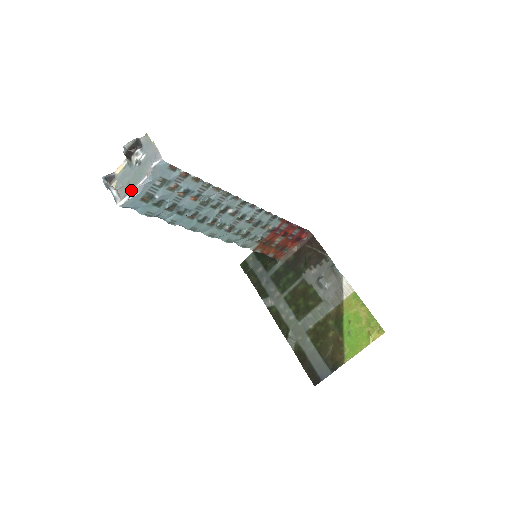
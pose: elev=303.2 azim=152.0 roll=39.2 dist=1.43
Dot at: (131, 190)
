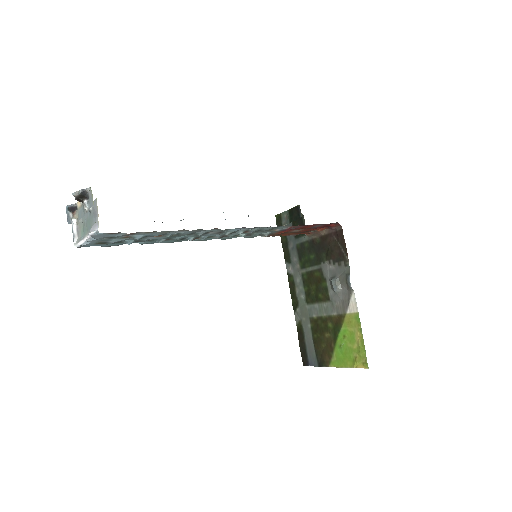
Dot at: (84, 236)
